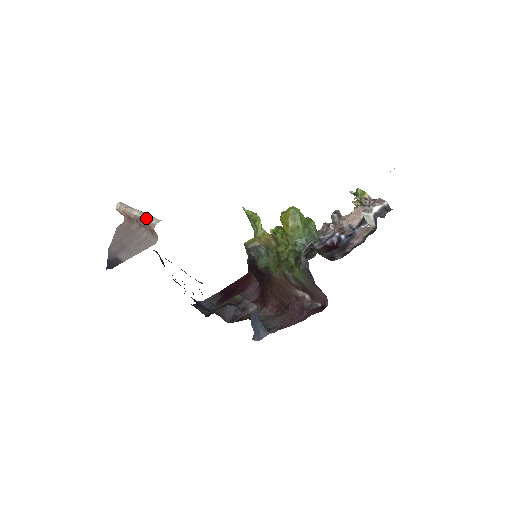
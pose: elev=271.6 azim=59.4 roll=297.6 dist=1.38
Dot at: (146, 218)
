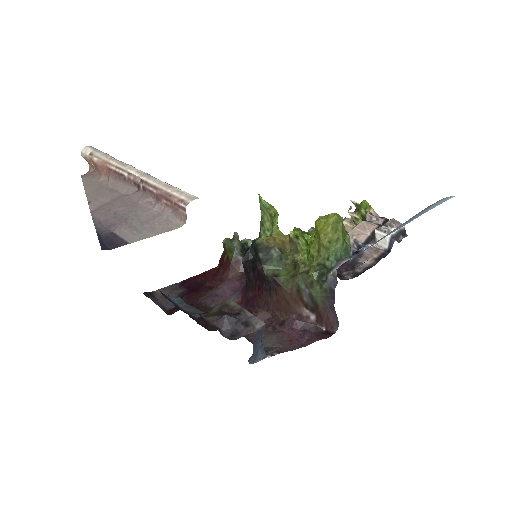
Dot at: (162, 186)
